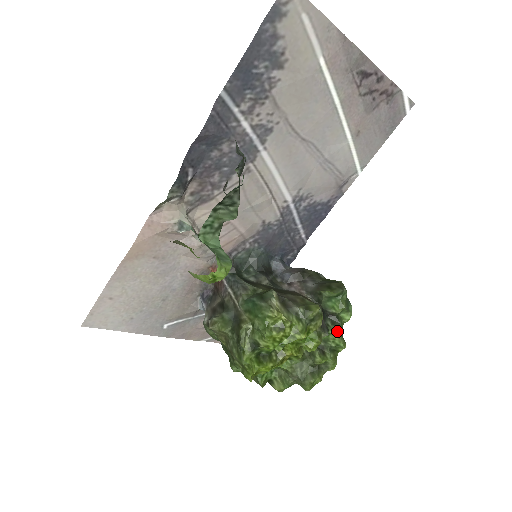
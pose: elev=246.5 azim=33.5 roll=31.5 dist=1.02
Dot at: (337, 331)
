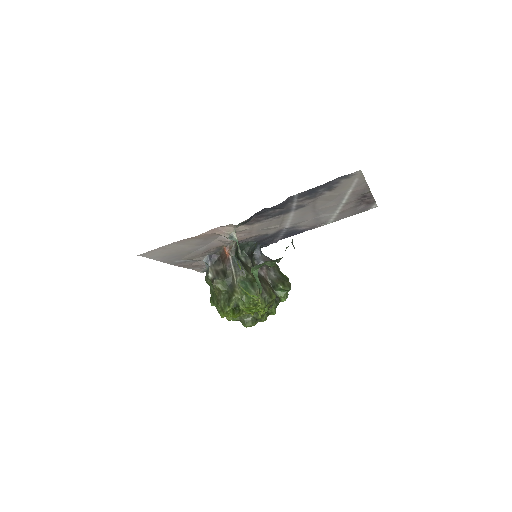
Dot at: (276, 306)
